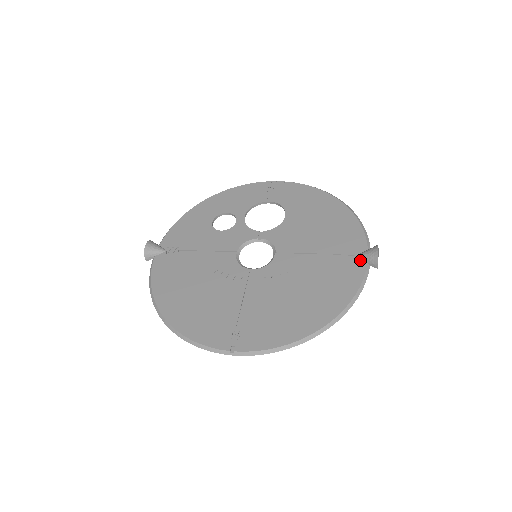
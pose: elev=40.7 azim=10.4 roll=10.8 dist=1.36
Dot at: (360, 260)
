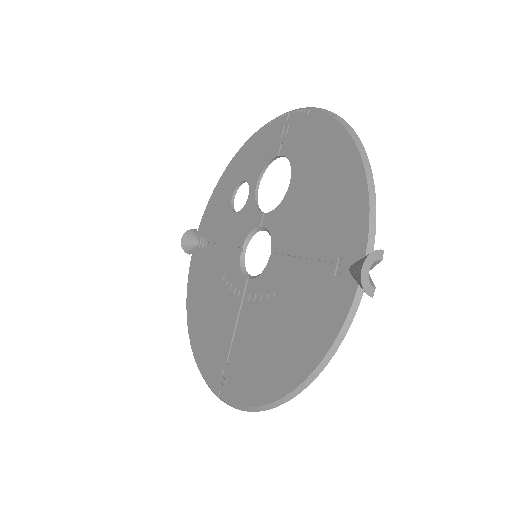
Dot at: (350, 278)
